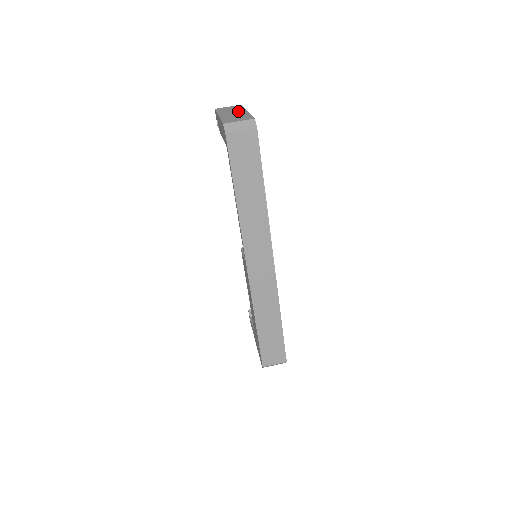
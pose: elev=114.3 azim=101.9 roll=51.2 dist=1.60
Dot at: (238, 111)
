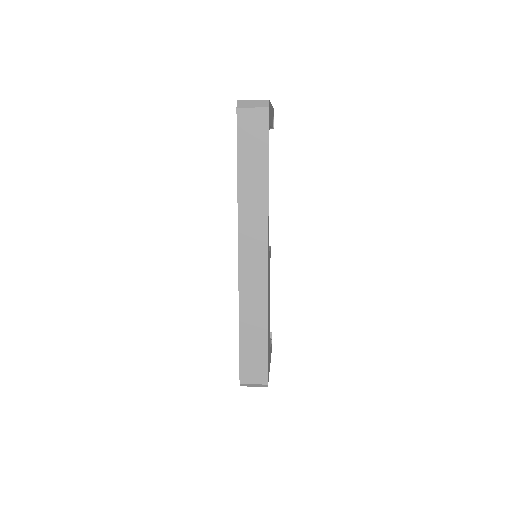
Dot at: occluded
